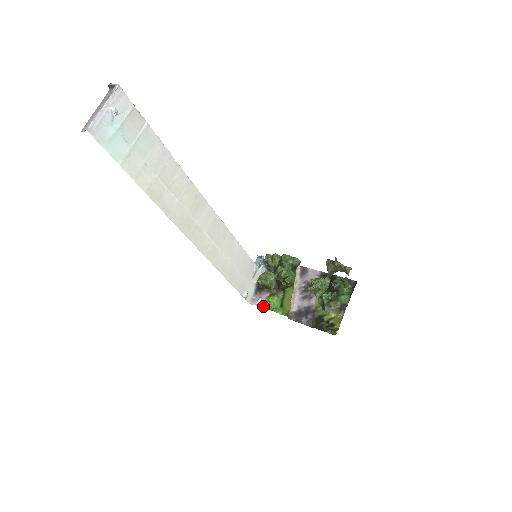
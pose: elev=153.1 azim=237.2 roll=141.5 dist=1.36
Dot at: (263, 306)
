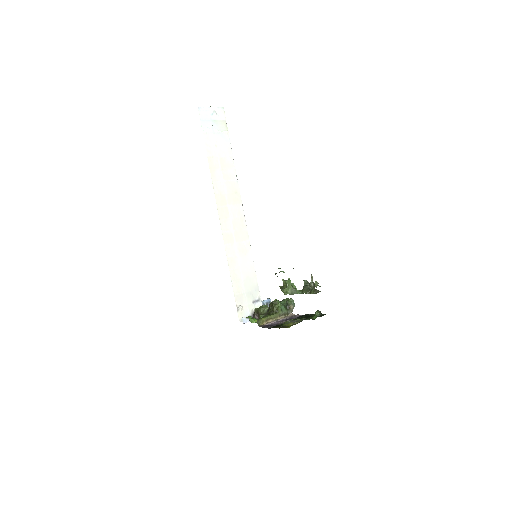
Dot at: occluded
